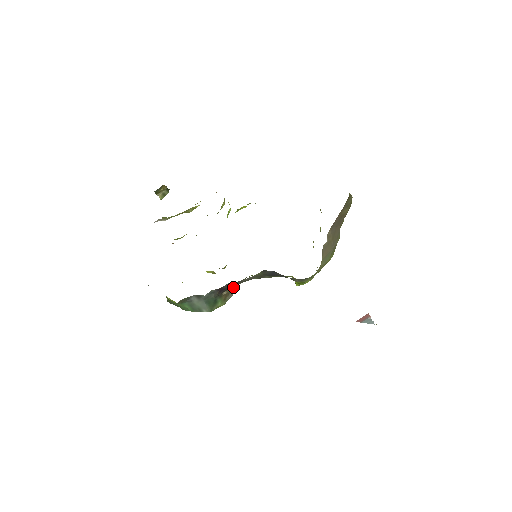
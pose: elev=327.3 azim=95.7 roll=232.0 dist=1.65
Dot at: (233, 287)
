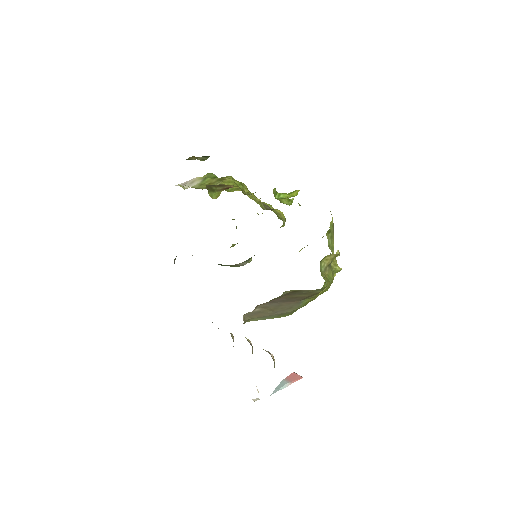
Dot at: occluded
